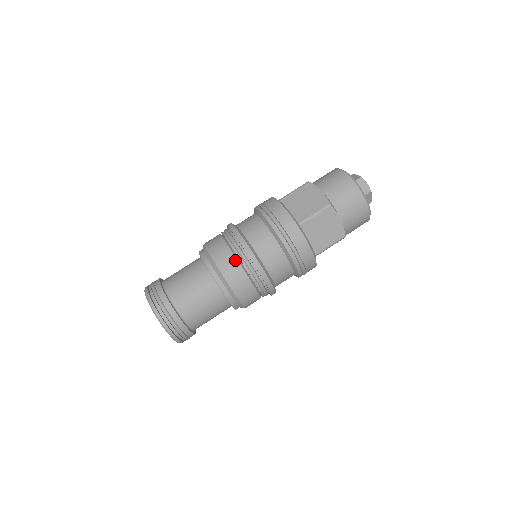
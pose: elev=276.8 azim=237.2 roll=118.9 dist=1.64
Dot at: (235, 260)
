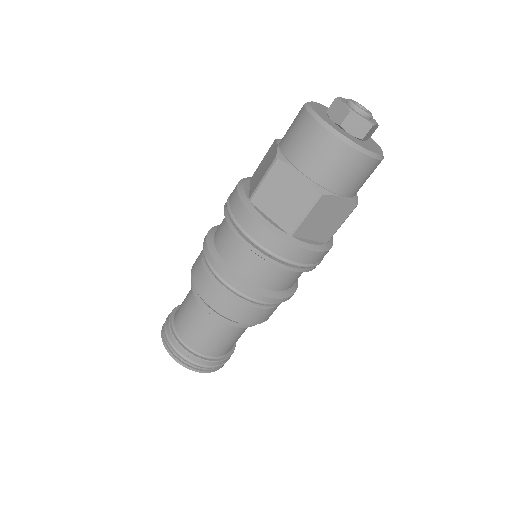
Dot at: (235, 302)
